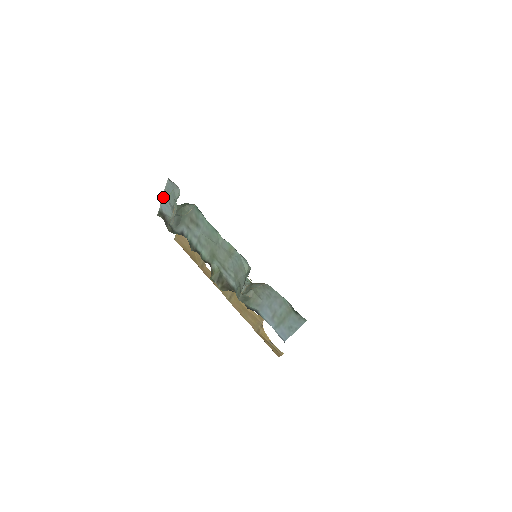
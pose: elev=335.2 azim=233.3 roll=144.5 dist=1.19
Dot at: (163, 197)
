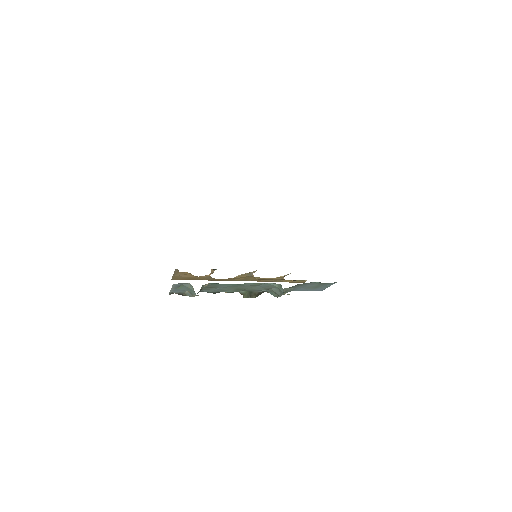
Dot at: (172, 290)
